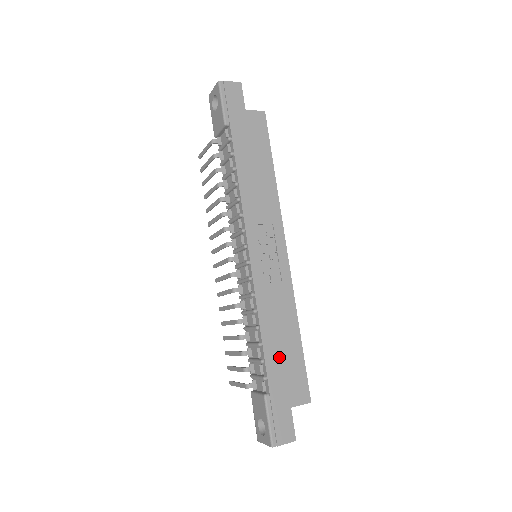
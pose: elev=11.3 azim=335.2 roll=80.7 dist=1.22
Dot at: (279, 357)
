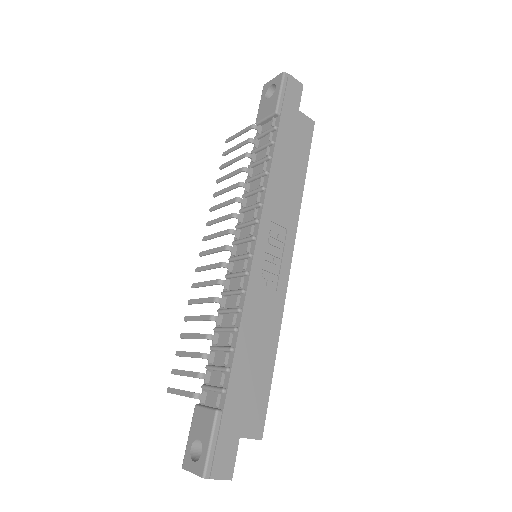
Dot at: (247, 372)
